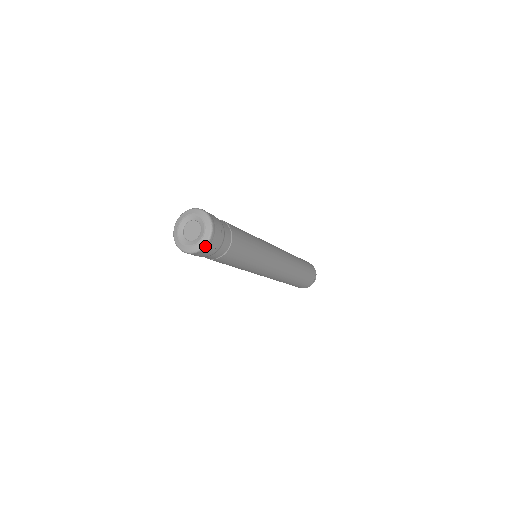
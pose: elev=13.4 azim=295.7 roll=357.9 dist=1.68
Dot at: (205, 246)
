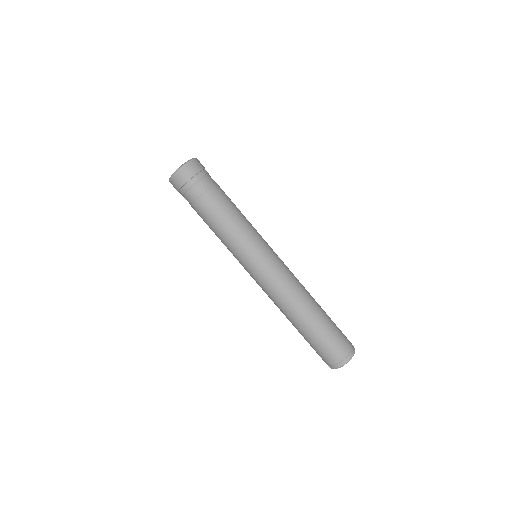
Dot at: (180, 168)
